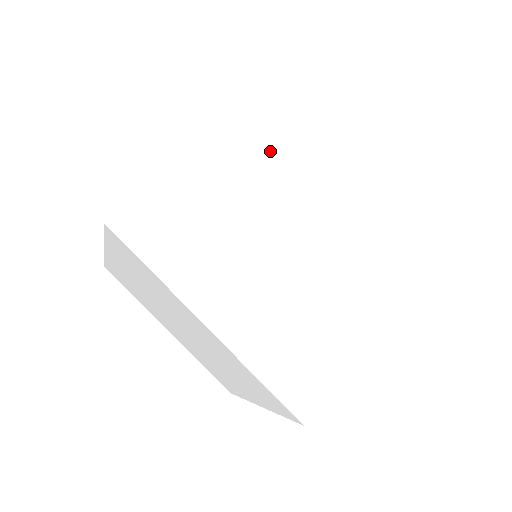
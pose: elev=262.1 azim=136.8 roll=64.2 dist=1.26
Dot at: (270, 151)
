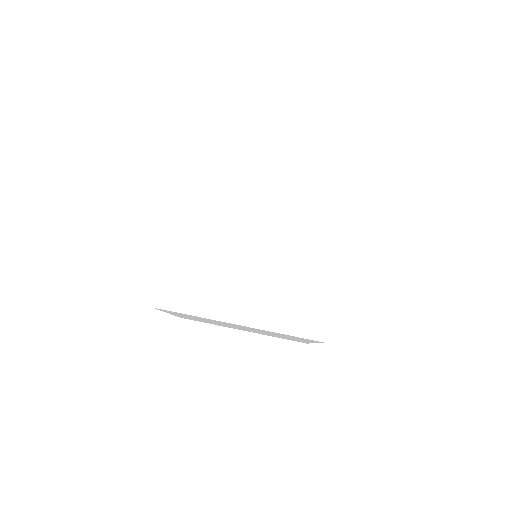
Dot at: (293, 195)
